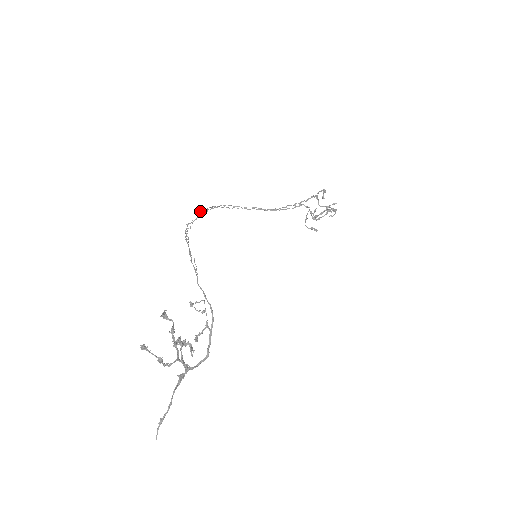
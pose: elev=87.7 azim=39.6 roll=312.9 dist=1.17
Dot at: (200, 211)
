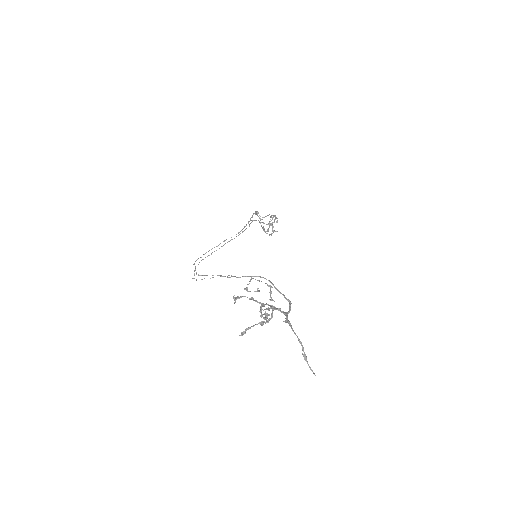
Dot at: (193, 264)
